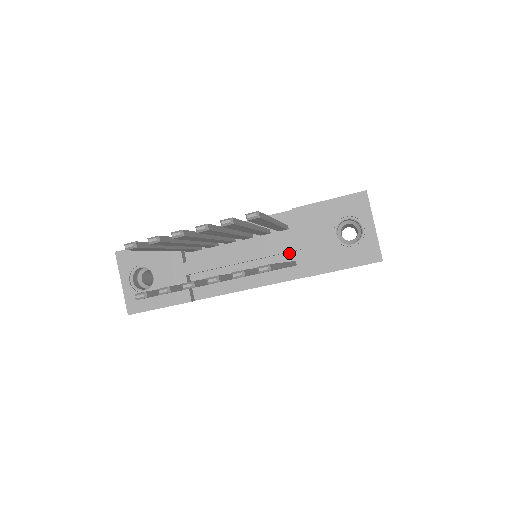
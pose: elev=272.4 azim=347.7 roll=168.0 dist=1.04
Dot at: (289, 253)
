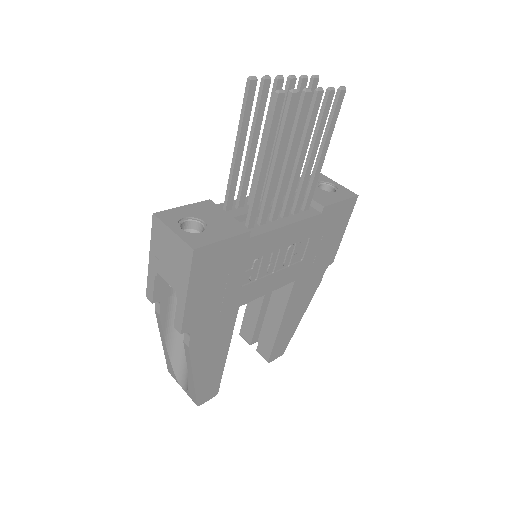
Dot at: occluded
